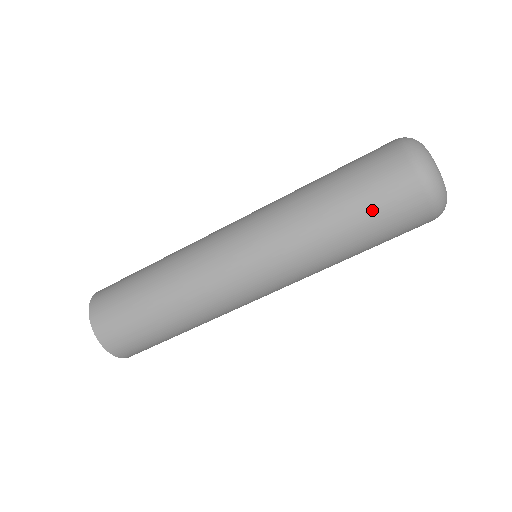
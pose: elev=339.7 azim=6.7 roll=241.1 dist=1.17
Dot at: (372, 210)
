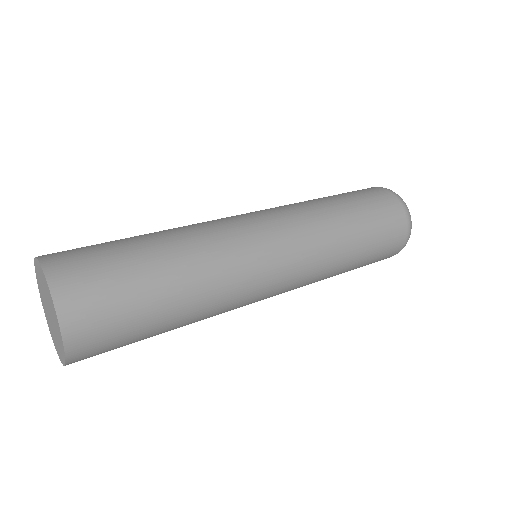
Dot at: (377, 248)
